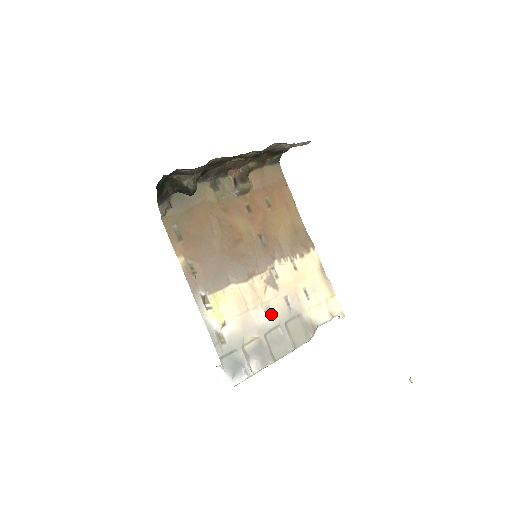
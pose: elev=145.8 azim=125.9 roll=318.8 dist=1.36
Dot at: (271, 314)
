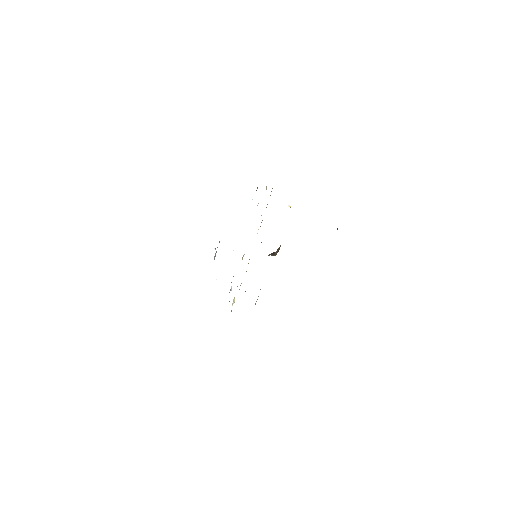
Dot at: occluded
